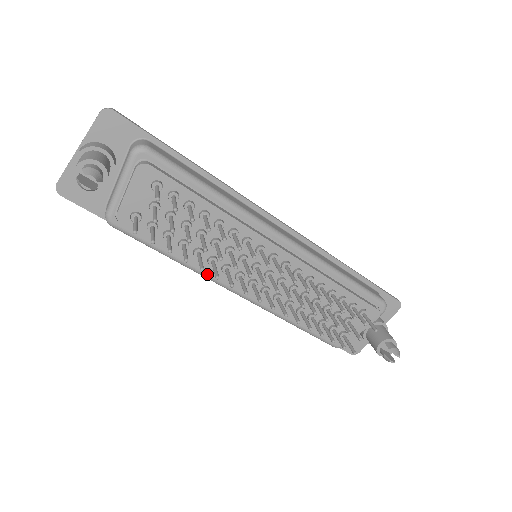
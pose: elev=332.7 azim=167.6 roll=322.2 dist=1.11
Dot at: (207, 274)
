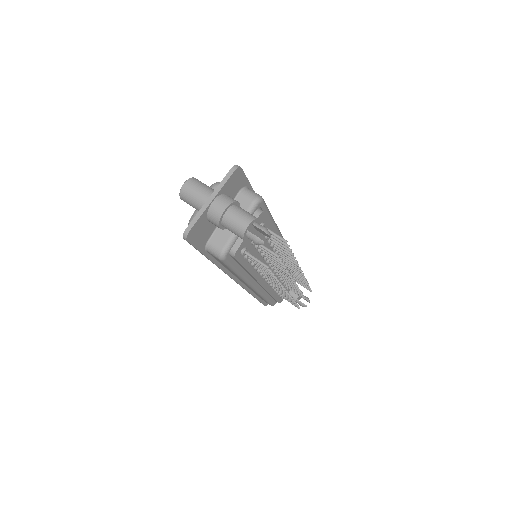
Dot at: (249, 279)
